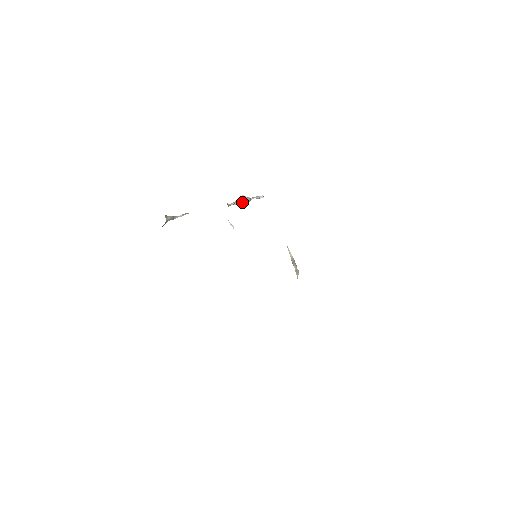
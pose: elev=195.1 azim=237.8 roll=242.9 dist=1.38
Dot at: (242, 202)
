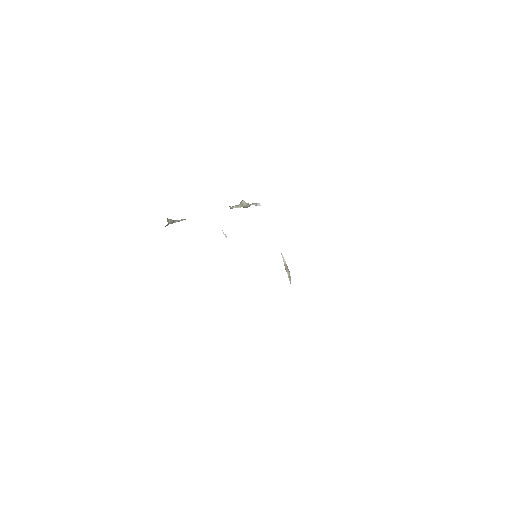
Dot at: (242, 206)
